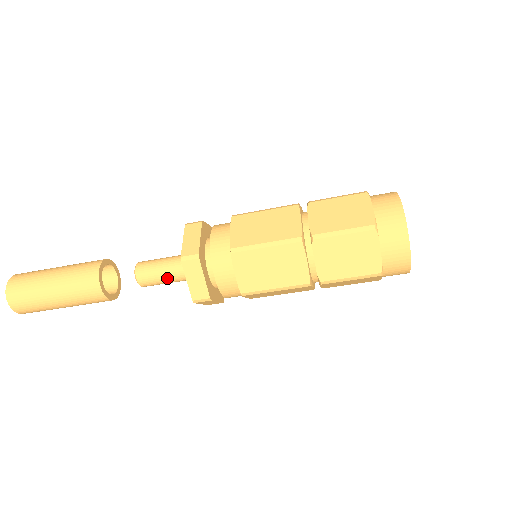
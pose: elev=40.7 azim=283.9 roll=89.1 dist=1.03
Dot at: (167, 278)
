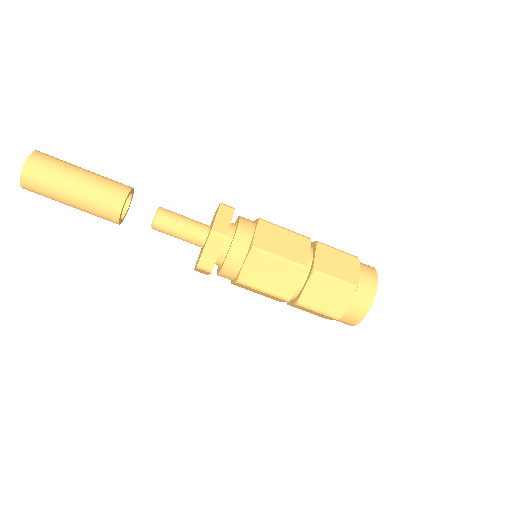
Dot at: (184, 224)
